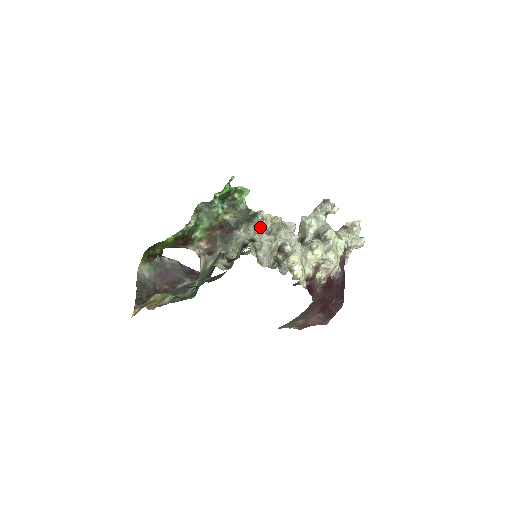
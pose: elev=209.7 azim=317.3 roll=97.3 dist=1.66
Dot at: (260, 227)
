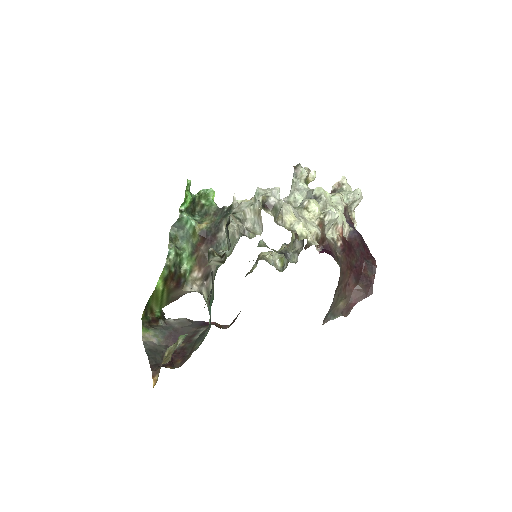
Dot at: (235, 202)
